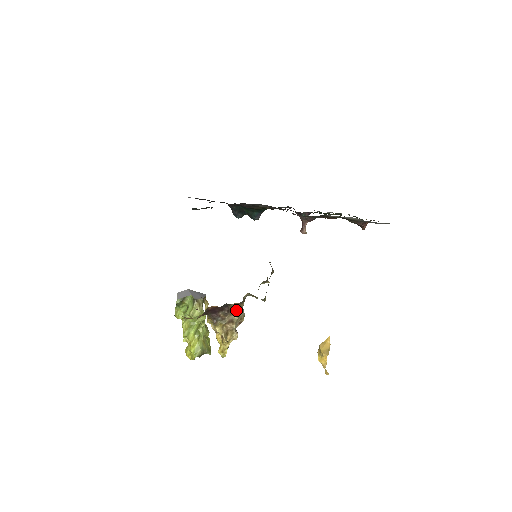
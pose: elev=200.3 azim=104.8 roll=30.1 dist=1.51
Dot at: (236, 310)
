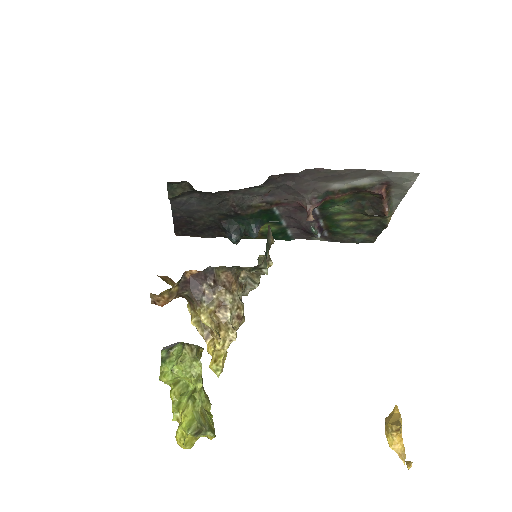
Dot at: (227, 286)
